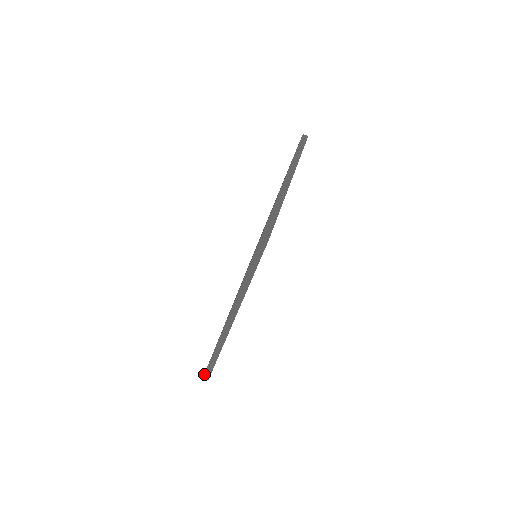
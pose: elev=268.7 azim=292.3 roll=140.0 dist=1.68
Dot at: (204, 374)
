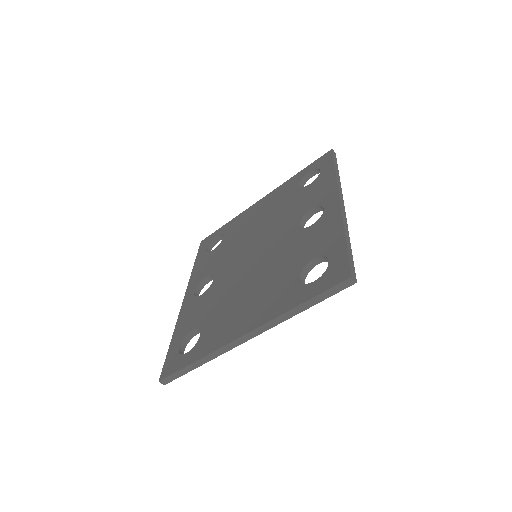
Dot at: (200, 245)
